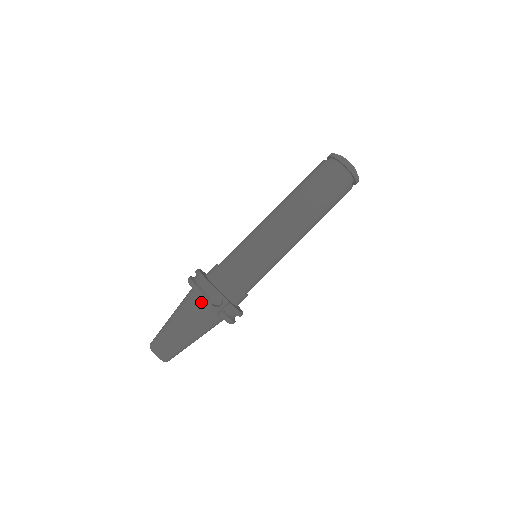
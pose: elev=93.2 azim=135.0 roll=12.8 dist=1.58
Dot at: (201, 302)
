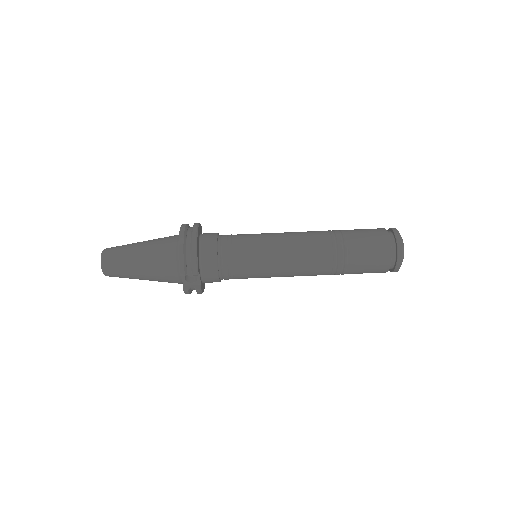
Dot at: (177, 267)
